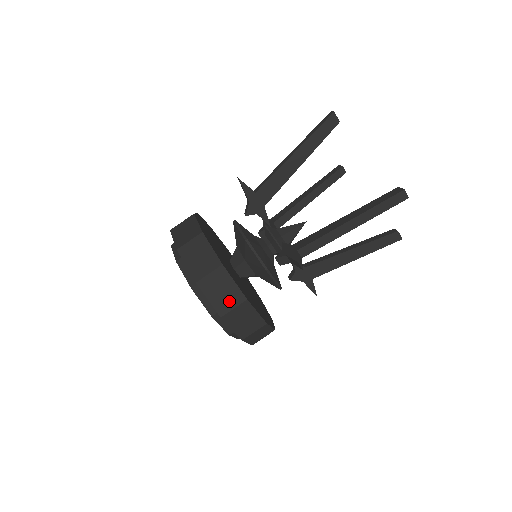
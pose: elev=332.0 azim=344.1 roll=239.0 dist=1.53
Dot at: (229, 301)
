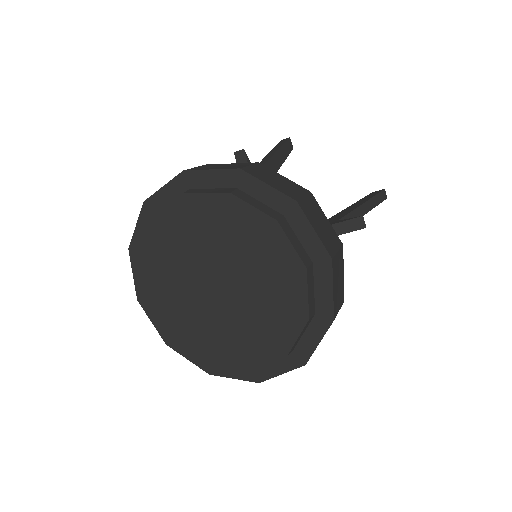
Dot at: (331, 240)
